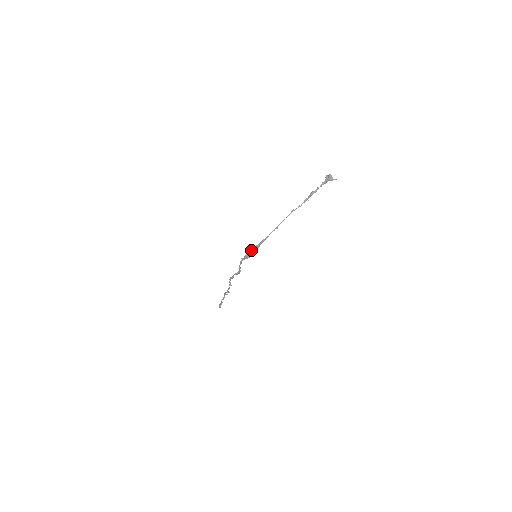
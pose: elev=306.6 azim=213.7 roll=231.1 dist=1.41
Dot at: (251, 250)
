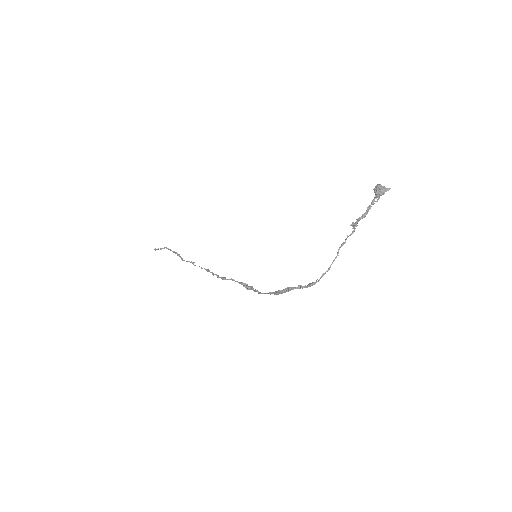
Dot at: (288, 291)
